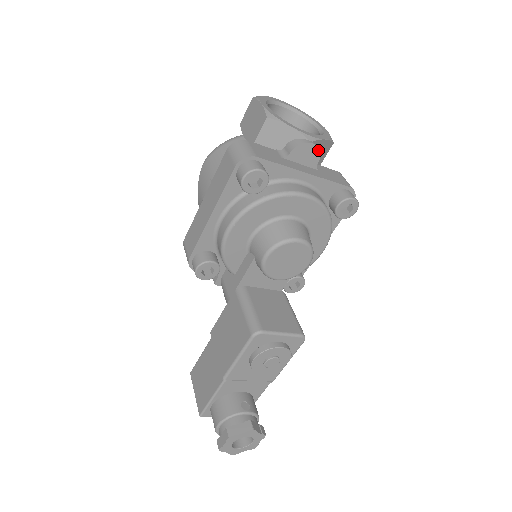
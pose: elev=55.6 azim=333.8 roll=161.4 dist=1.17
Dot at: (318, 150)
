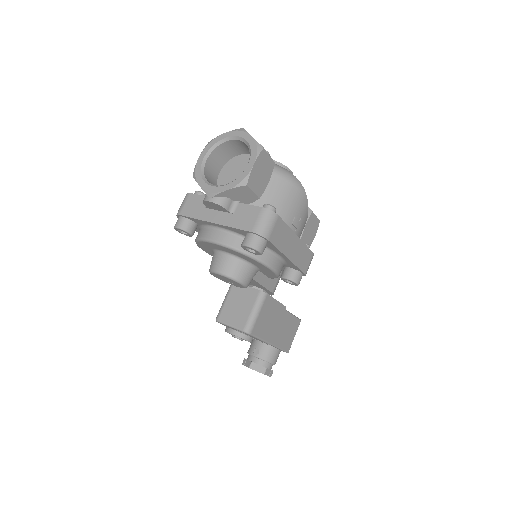
Dot at: (217, 204)
